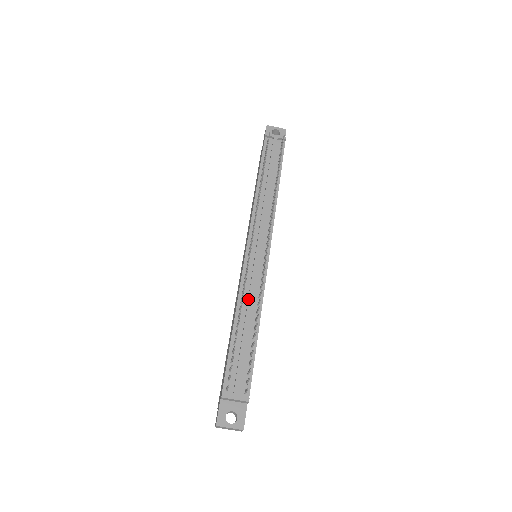
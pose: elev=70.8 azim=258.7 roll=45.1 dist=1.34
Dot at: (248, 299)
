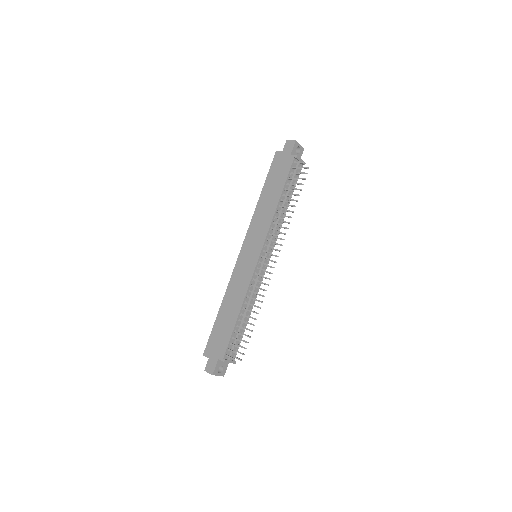
Dot at: (252, 297)
